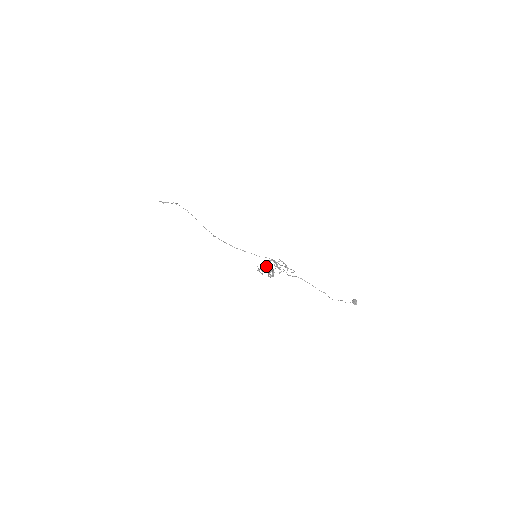
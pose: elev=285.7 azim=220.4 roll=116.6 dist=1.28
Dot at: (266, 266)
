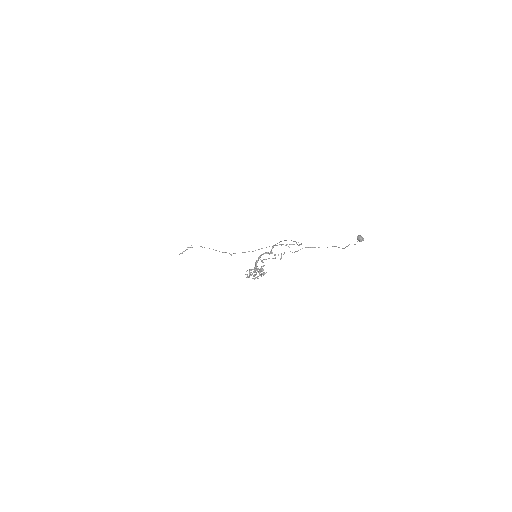
Dot at: (255, 267)
